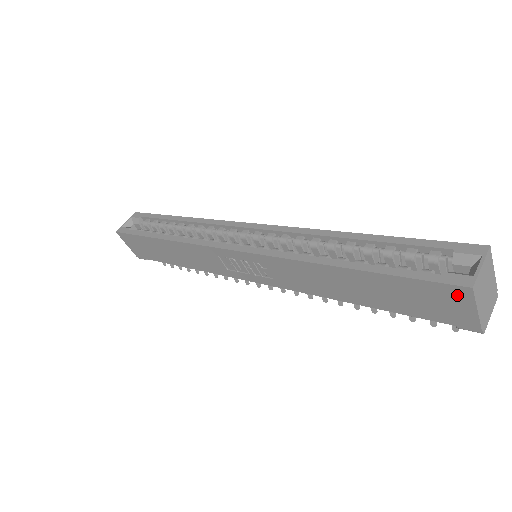
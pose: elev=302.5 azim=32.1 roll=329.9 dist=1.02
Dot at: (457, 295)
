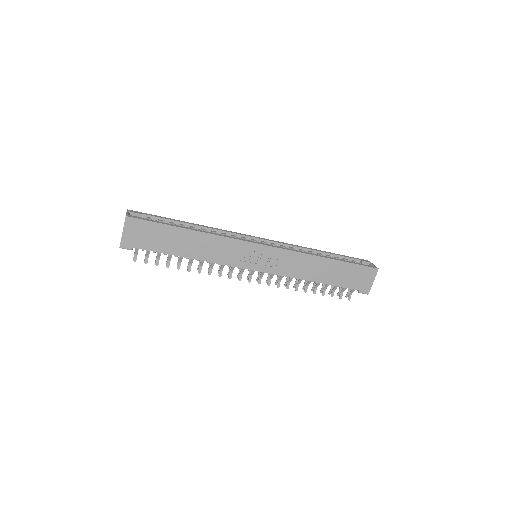
Dot at: (371, 273)
